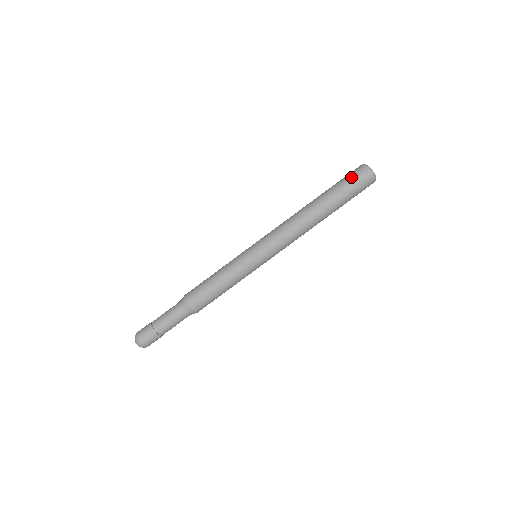
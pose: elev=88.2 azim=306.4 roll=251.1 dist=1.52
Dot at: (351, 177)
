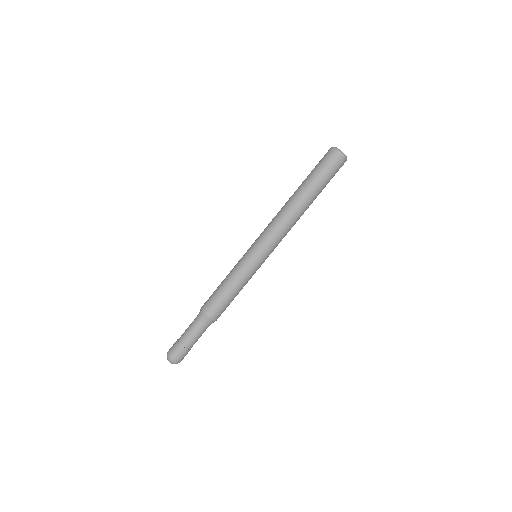
Dot at: (322, 161)
